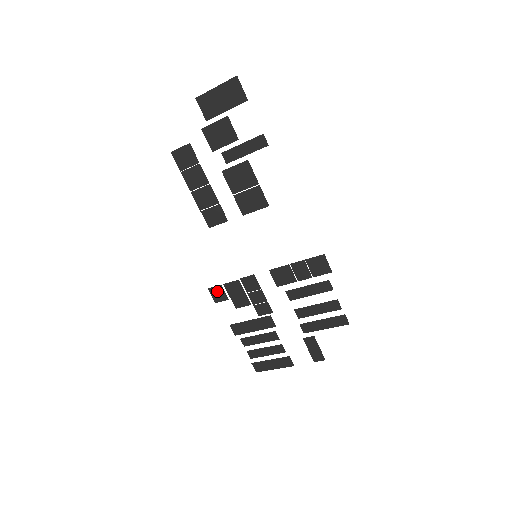
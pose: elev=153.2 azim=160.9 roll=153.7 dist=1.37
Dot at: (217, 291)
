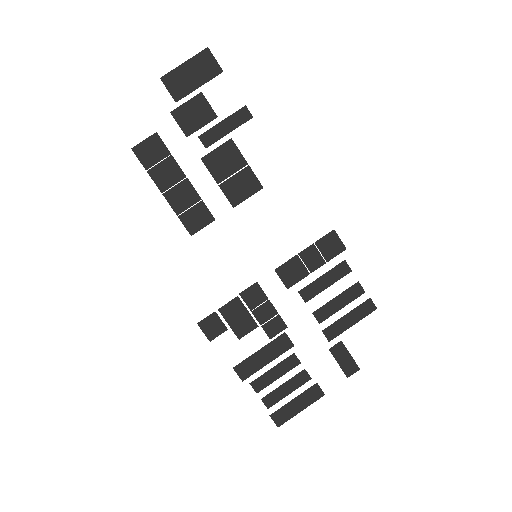
Dot at: (210, 323)
